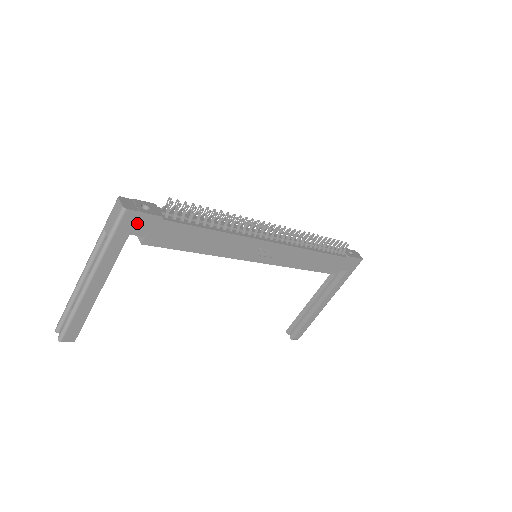
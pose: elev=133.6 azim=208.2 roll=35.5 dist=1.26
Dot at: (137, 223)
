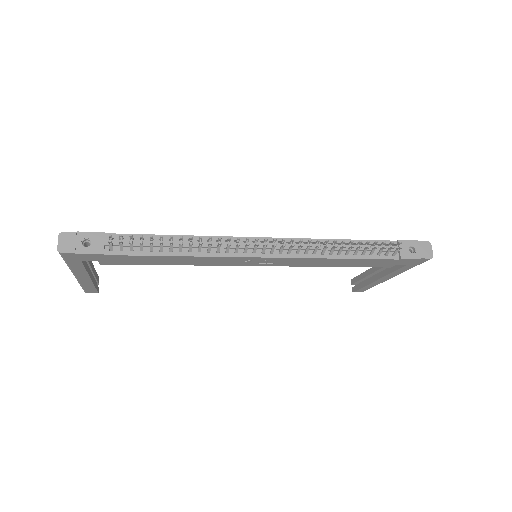
Dot at: (81, 257)
